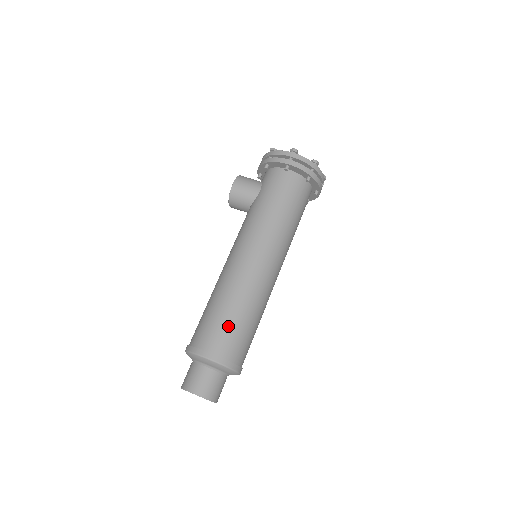
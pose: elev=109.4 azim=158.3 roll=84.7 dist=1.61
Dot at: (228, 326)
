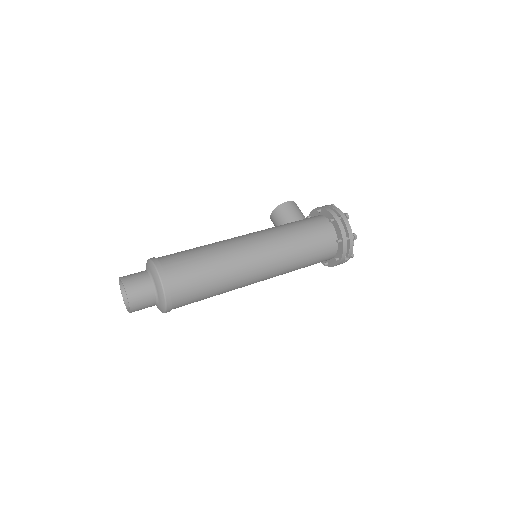
Dot at: (192, 267)
